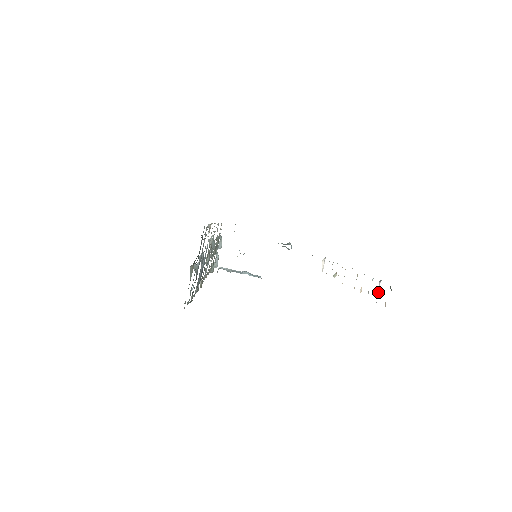
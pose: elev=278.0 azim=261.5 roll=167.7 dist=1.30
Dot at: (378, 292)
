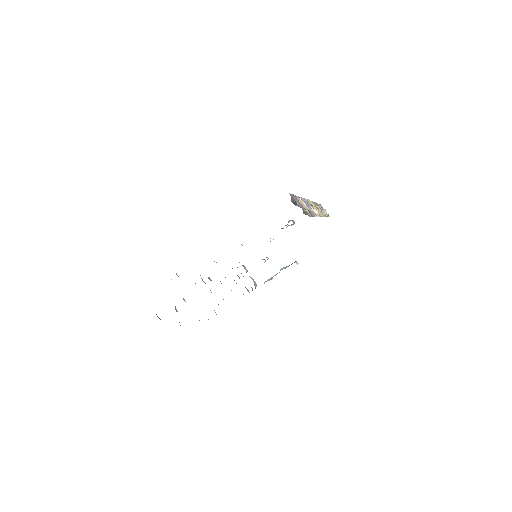
Dot at: (305, 206)
